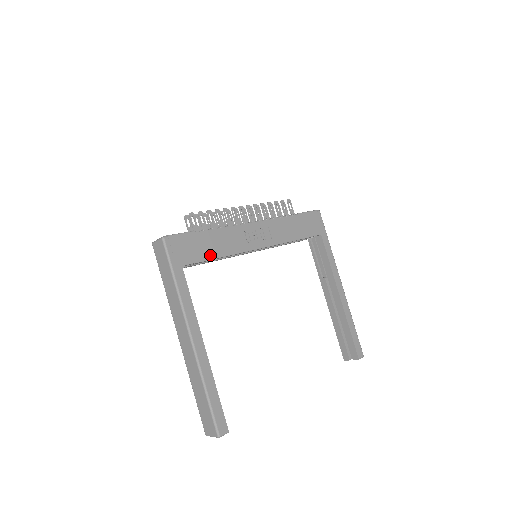
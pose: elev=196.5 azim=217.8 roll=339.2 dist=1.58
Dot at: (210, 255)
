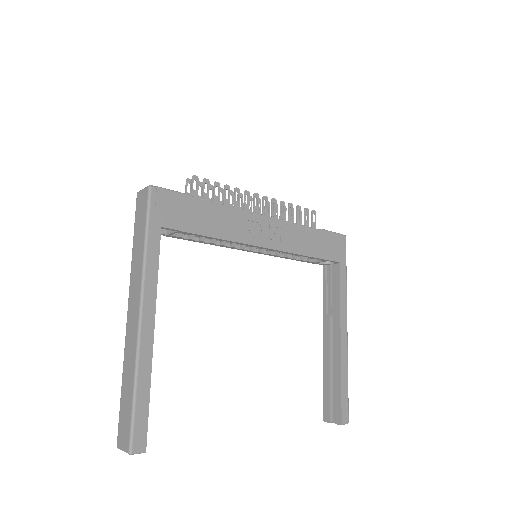
Dot at: (200, 229)
